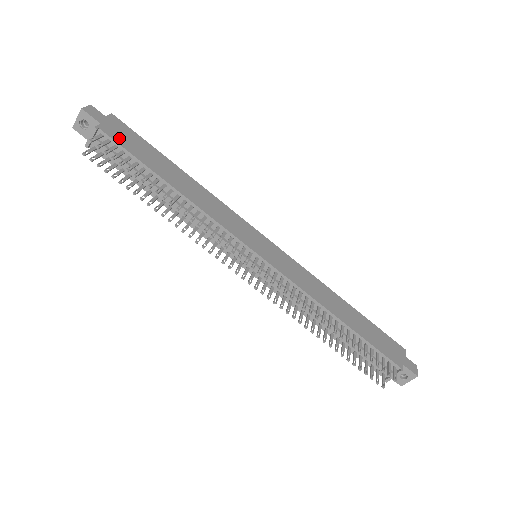
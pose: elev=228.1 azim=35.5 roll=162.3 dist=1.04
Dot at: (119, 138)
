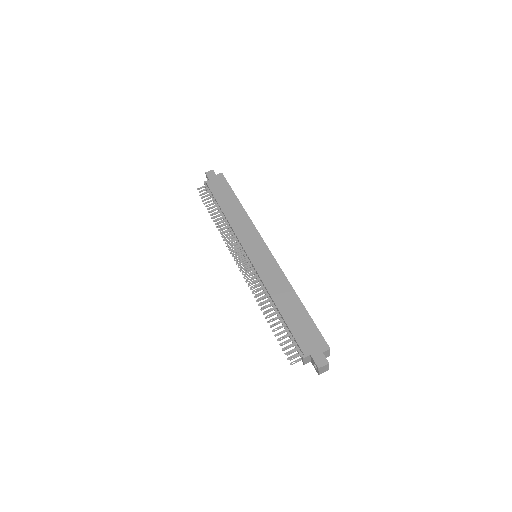
Dot at: (213, 186)
